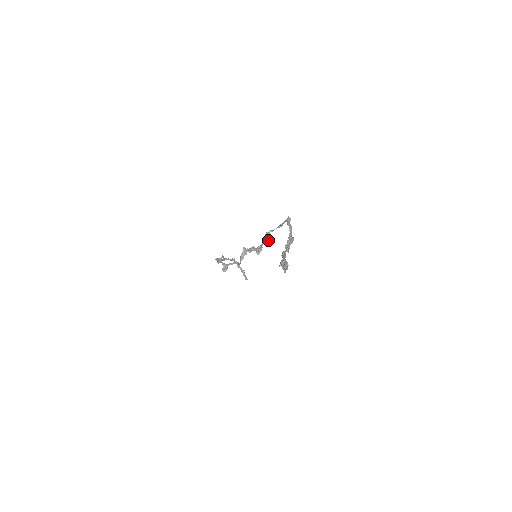
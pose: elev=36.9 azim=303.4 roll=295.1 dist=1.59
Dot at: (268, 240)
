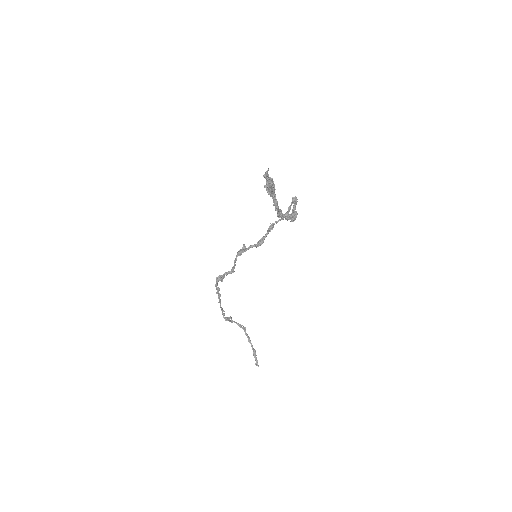
Dot at: (270, 229)
